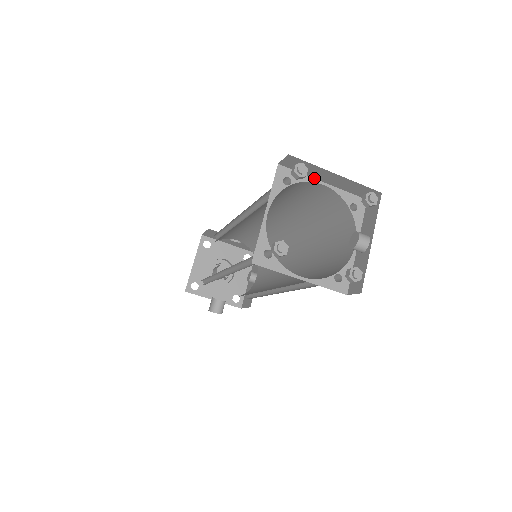
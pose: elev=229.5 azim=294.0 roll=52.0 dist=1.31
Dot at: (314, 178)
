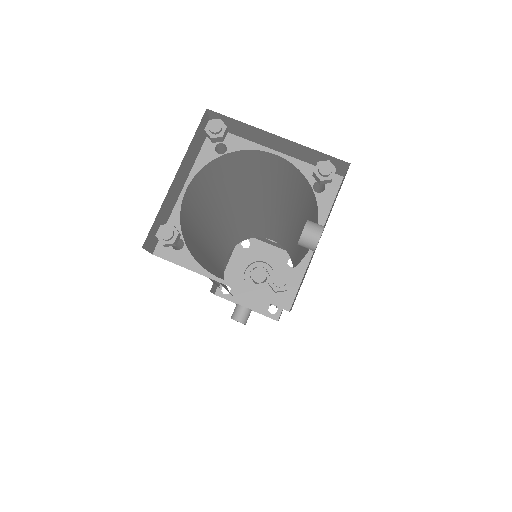
Dot at: (262, 145)
